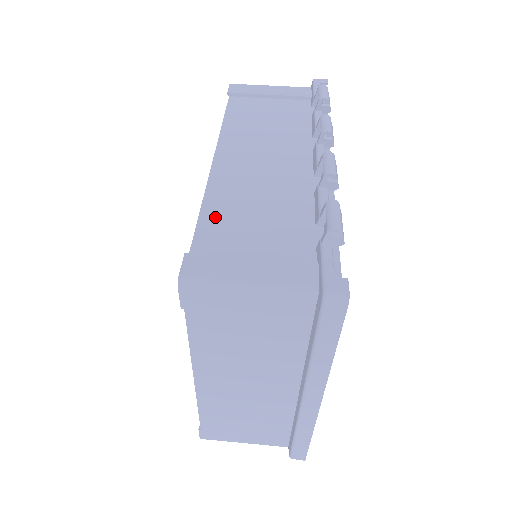
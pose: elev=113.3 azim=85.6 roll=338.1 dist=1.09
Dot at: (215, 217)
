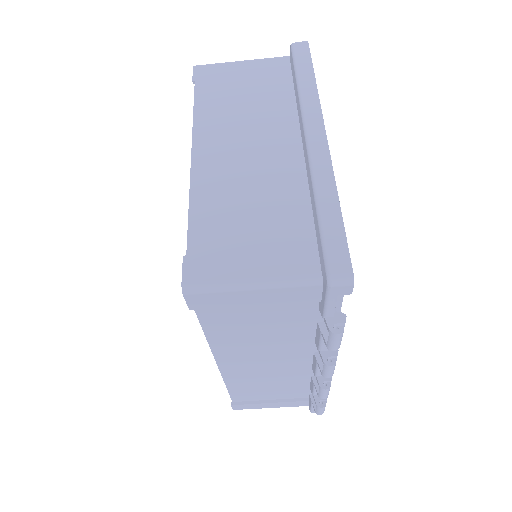
Dot at: (240, 392)
